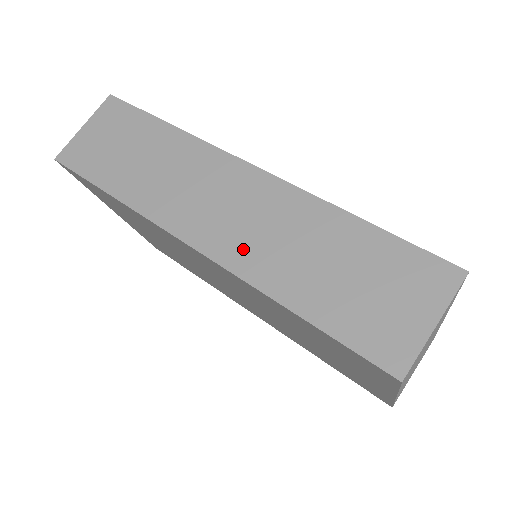
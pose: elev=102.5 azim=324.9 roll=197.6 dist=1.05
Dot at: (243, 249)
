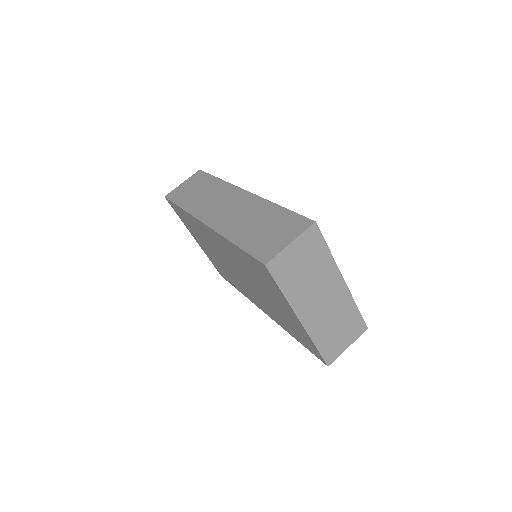
Dot at: (225, 222)
